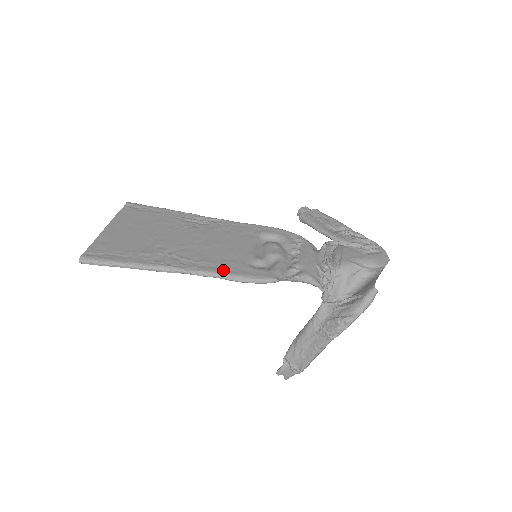
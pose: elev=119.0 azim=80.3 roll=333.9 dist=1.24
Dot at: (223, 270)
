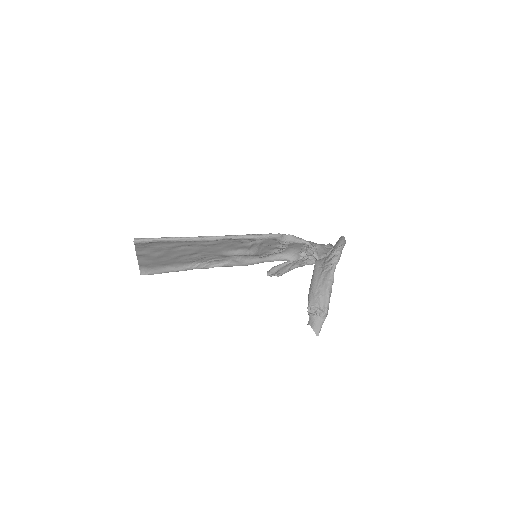
Dot at: occluded
